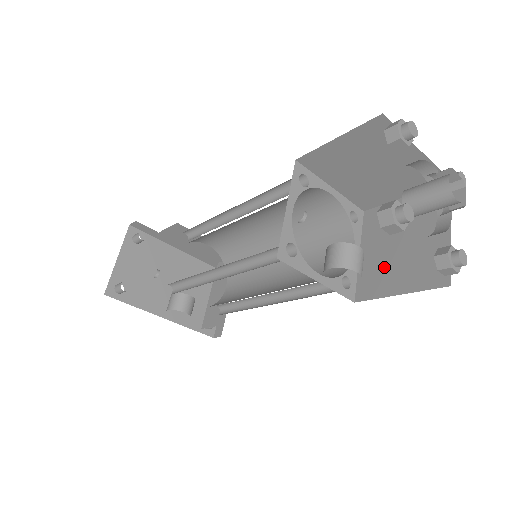
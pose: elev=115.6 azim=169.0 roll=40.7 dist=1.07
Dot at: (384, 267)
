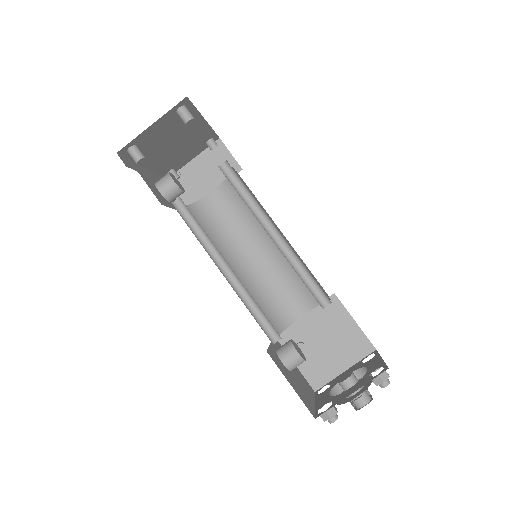
Dot at: (305, 341)
